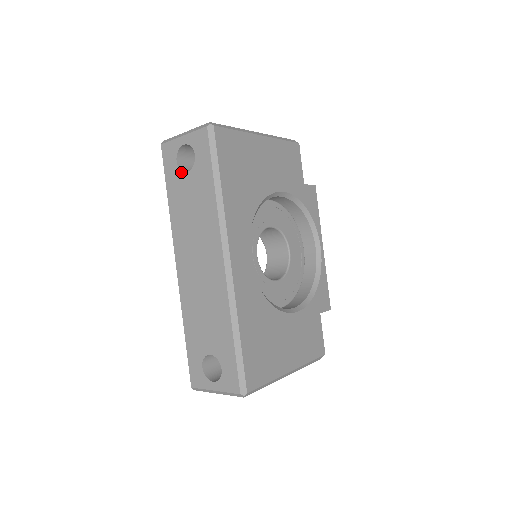
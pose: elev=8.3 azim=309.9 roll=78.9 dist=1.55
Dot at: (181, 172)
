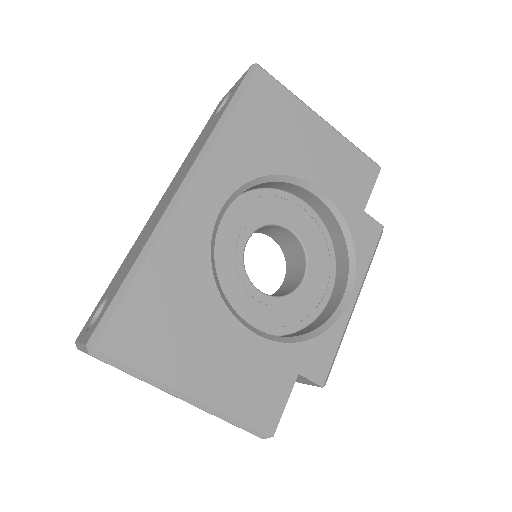
Dot at: (214, 116)
